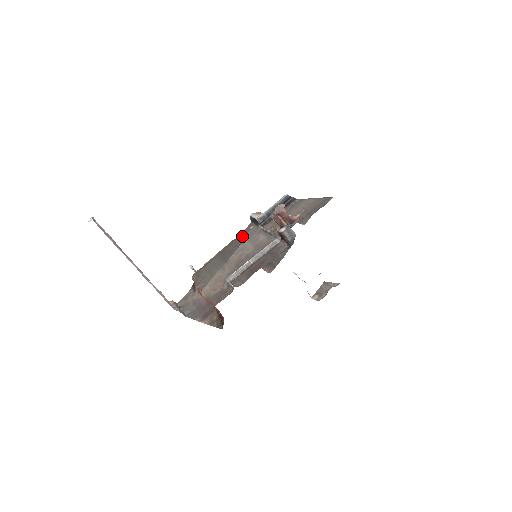
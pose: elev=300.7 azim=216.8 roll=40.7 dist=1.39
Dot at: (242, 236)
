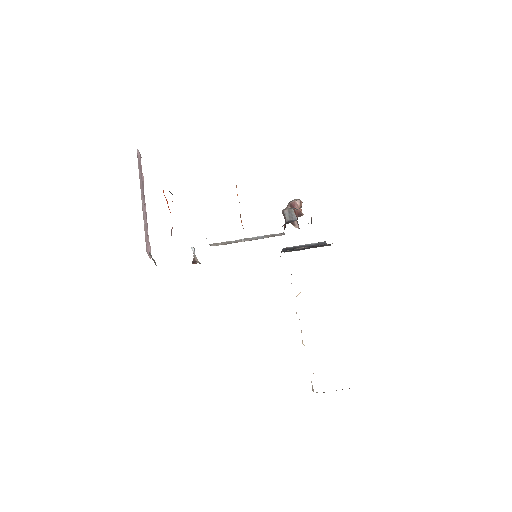
Dot at: occluded
